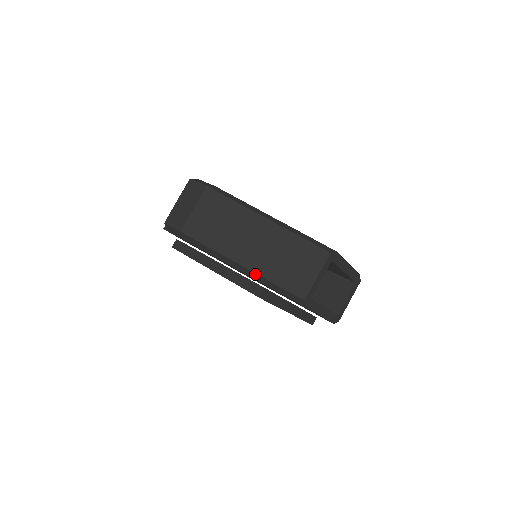
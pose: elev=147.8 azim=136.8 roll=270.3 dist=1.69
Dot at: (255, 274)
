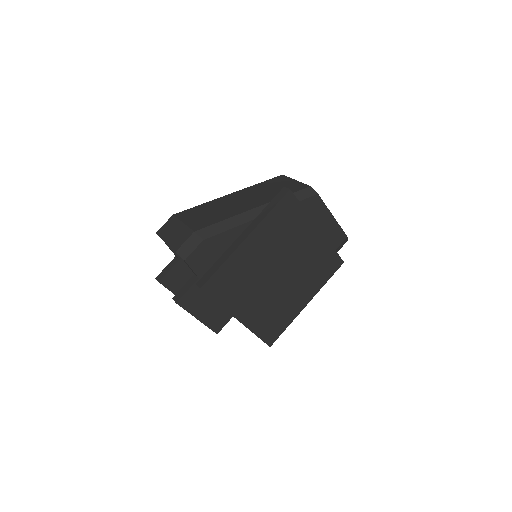
Dot at: occluded
